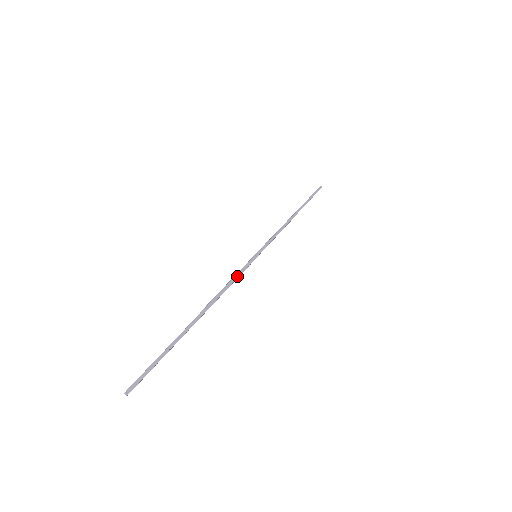
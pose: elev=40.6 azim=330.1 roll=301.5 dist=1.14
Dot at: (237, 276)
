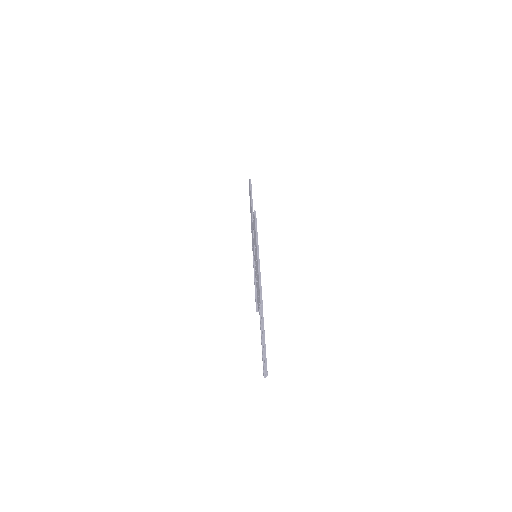
Dot at: (260, 276)
